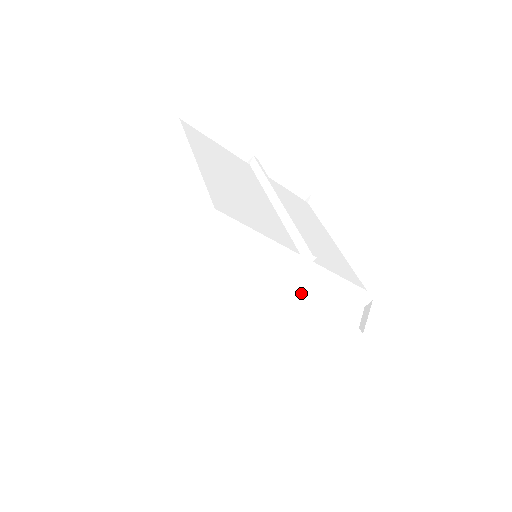
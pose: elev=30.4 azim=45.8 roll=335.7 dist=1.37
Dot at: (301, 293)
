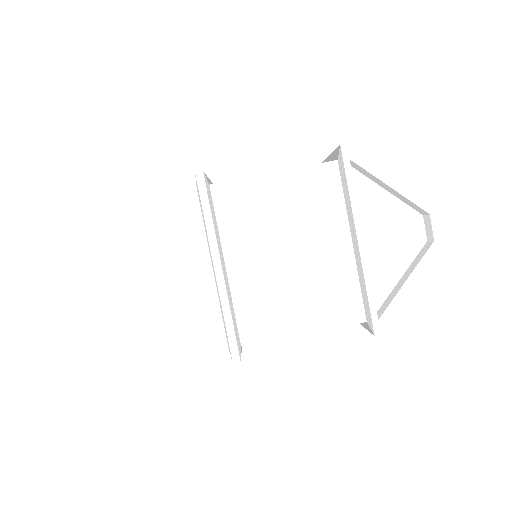
Dot at: (255, 225)
